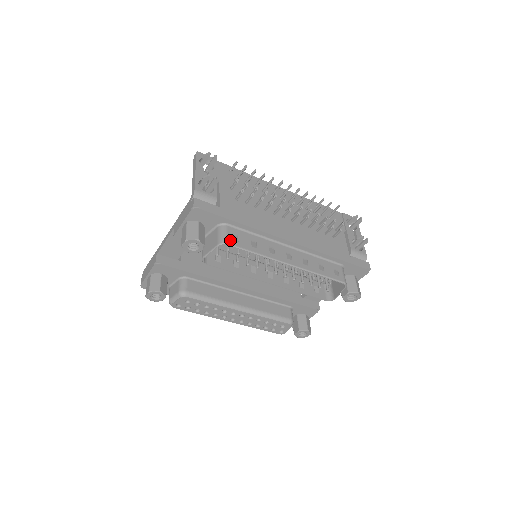
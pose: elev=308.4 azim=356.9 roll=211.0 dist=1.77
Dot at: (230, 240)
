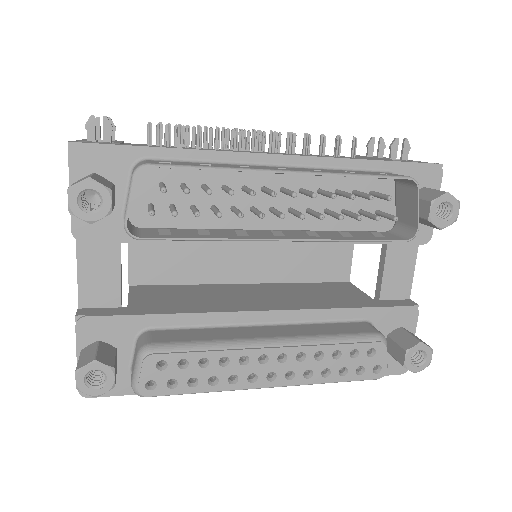
Dot at: (153, 163)
